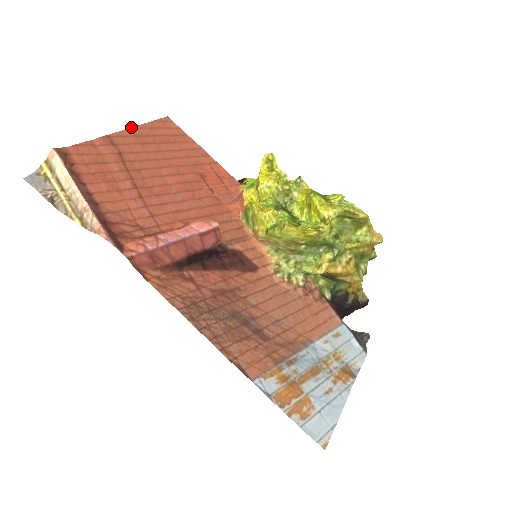
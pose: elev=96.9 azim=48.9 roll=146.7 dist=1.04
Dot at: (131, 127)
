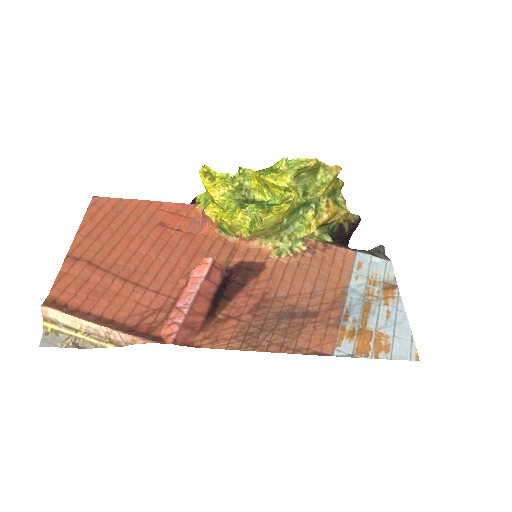
Dot at: occluded
